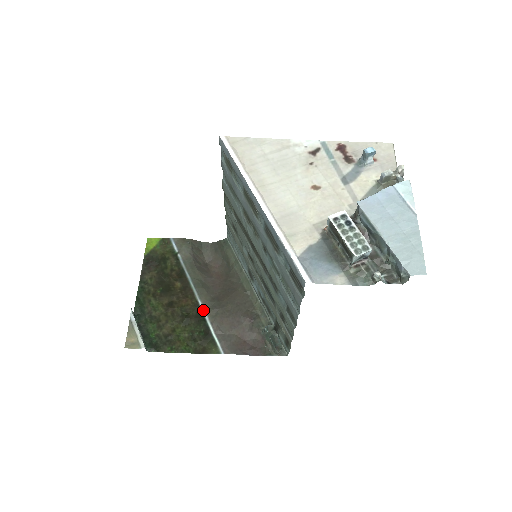
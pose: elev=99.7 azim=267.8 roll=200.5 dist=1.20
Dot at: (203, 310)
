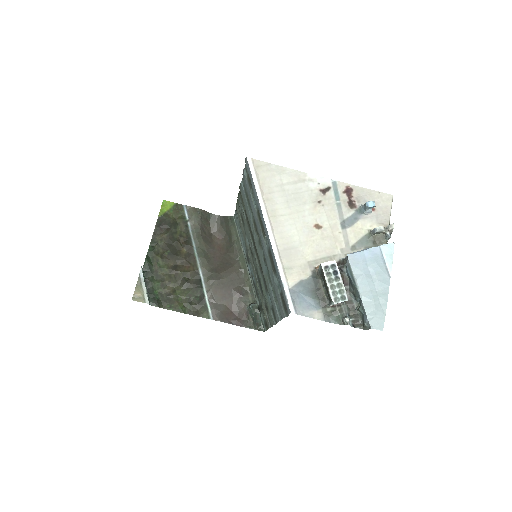
Dot at: (202, 278)
